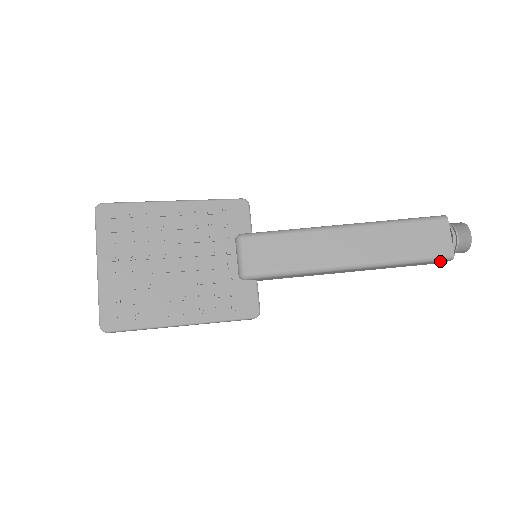
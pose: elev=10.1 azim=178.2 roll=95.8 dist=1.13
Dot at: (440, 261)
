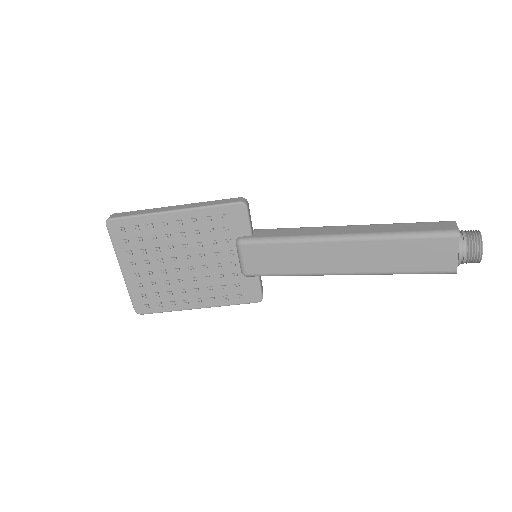
Dot at: occluded
